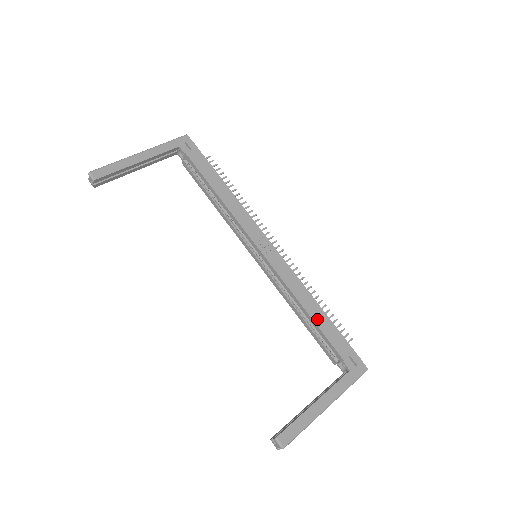
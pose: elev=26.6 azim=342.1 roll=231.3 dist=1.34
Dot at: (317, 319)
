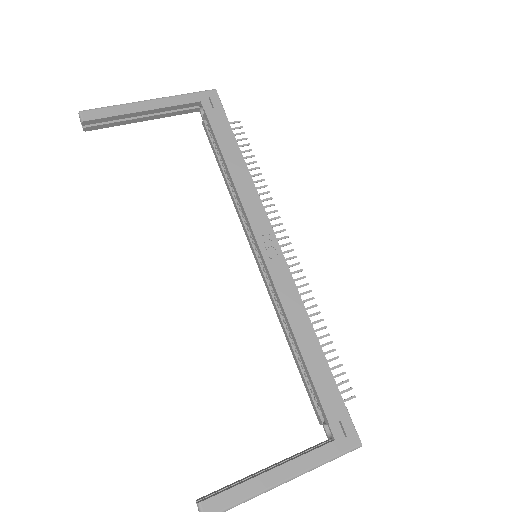
Dot at: (309, 358)
